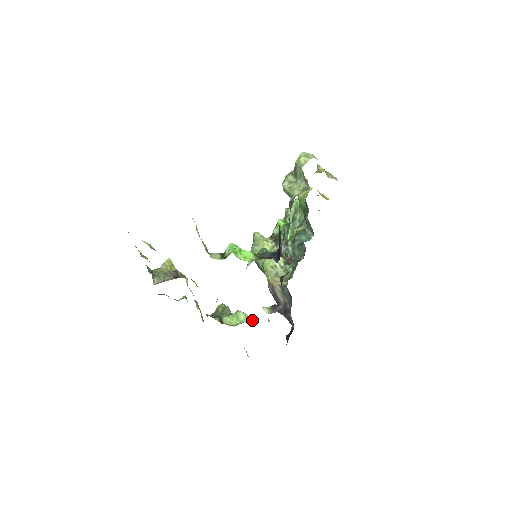
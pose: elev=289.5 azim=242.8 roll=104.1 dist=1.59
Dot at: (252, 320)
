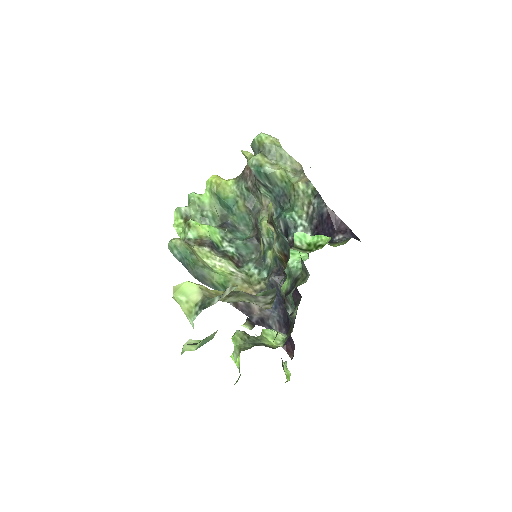
Dot at: occluded
